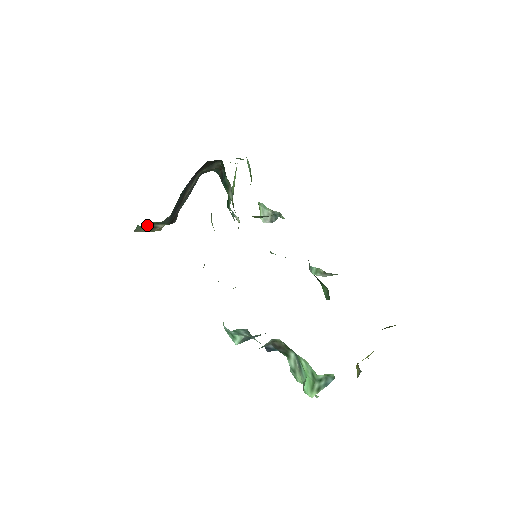
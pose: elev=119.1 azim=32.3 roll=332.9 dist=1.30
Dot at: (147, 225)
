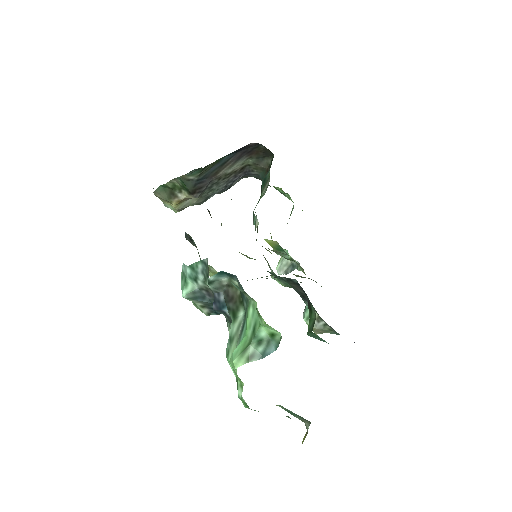
Dot at: (169, 188)
